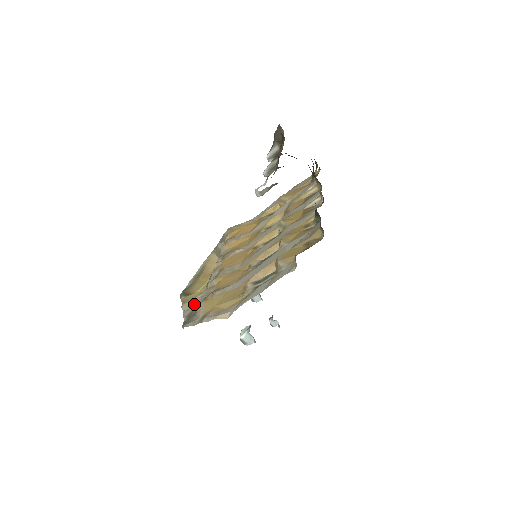
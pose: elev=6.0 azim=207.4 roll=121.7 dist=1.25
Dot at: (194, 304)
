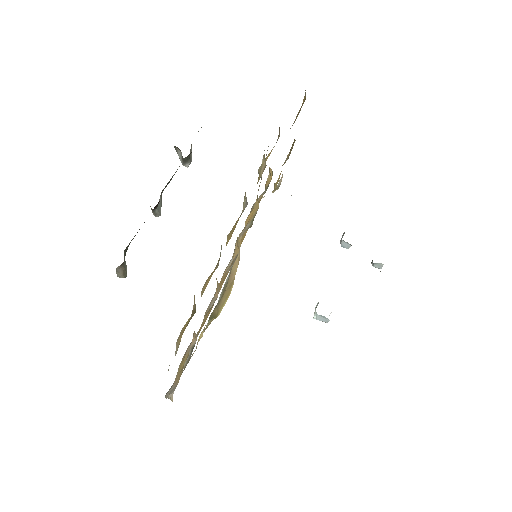
Dot at: occluded
